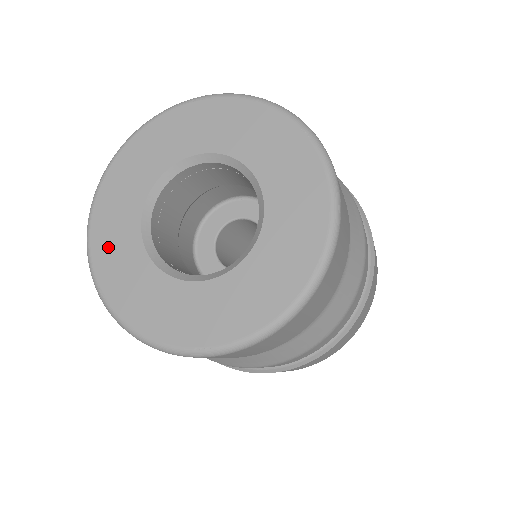
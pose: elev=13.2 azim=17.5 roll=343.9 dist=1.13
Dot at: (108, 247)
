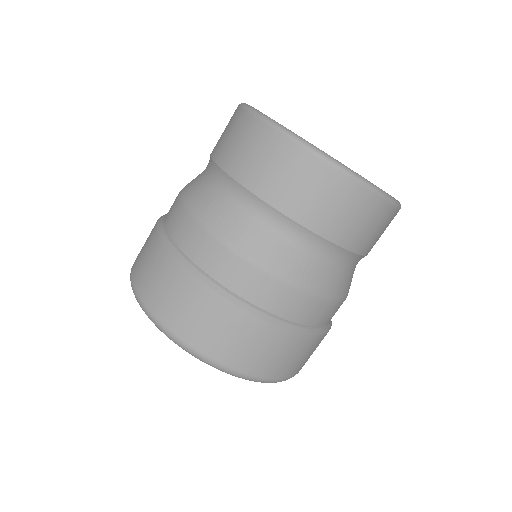
Dot at: occluded
